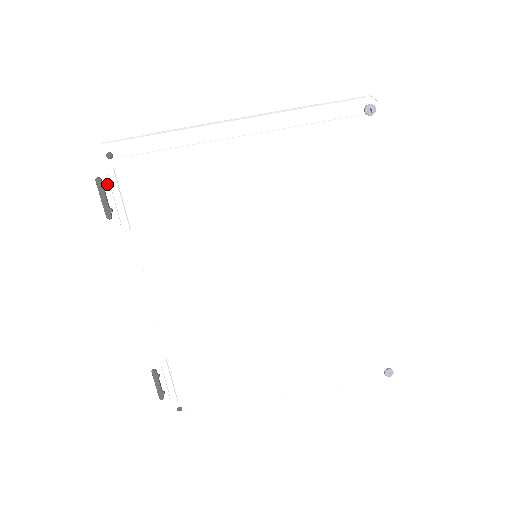
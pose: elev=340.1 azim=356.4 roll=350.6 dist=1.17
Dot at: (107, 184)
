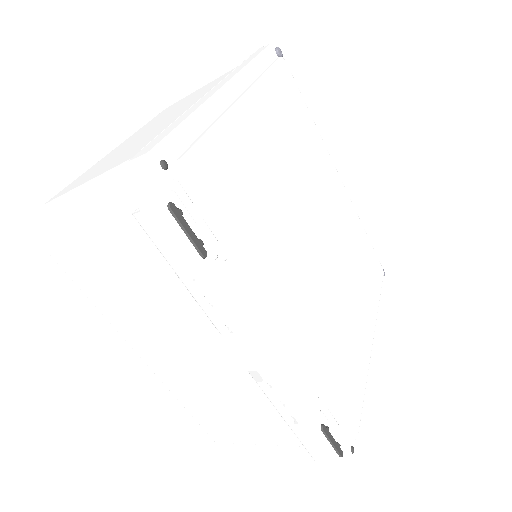
Dot at: (182, 207)
